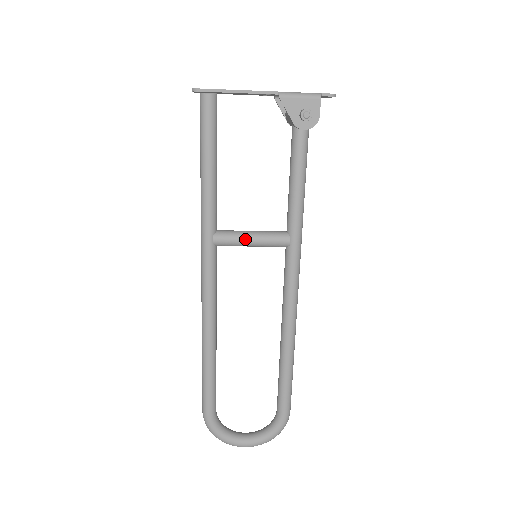
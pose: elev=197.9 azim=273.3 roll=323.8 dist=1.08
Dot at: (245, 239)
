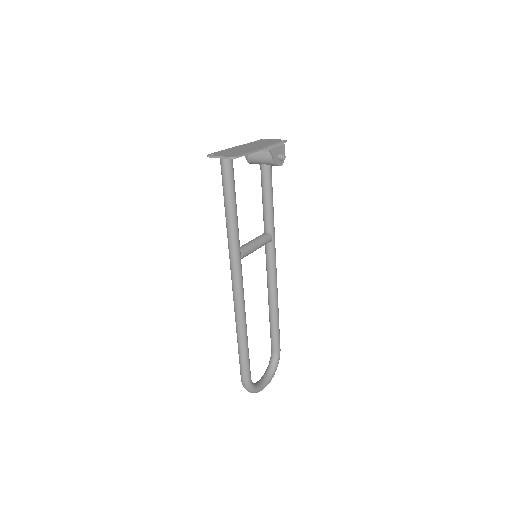
Dot at: (255, 247)
